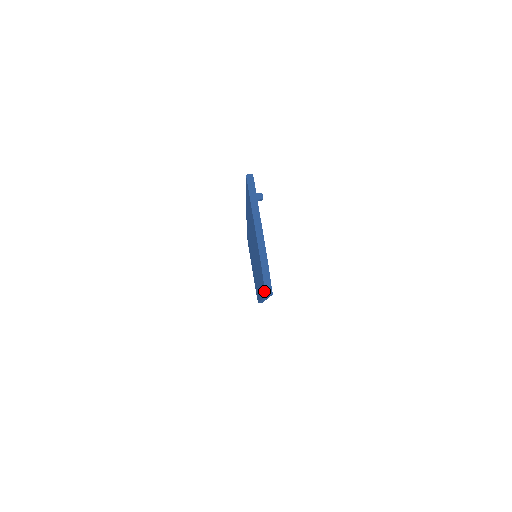
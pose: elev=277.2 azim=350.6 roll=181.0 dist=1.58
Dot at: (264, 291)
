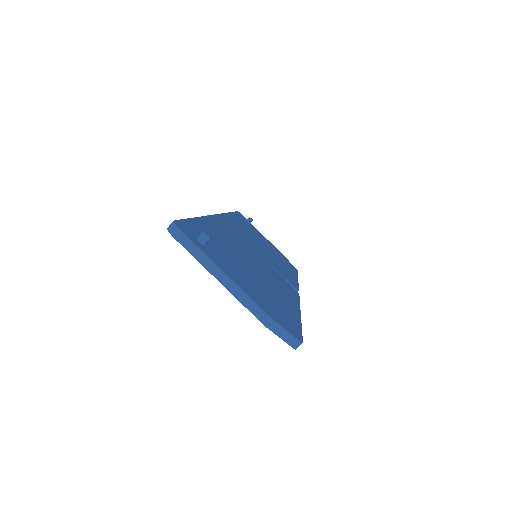
Dot at: occluded
